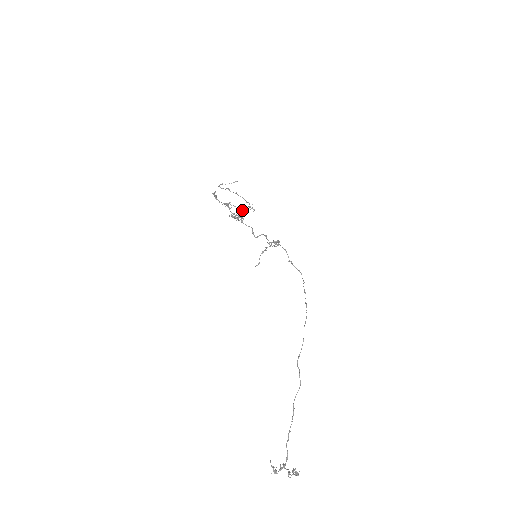
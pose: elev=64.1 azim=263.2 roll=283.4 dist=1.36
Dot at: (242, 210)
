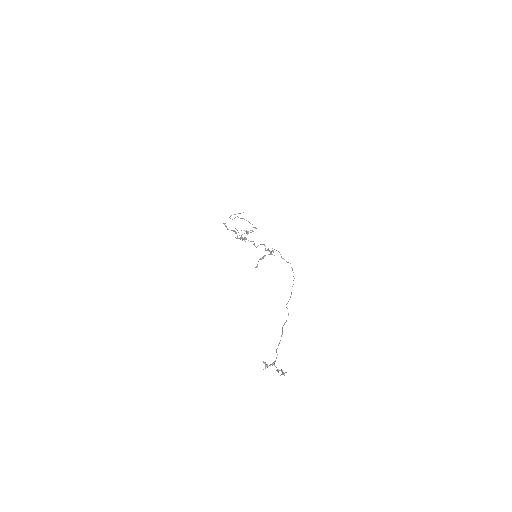
Dot at: (246, 233)
